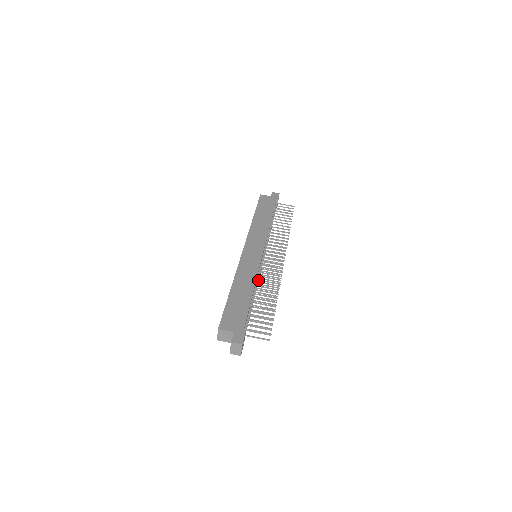
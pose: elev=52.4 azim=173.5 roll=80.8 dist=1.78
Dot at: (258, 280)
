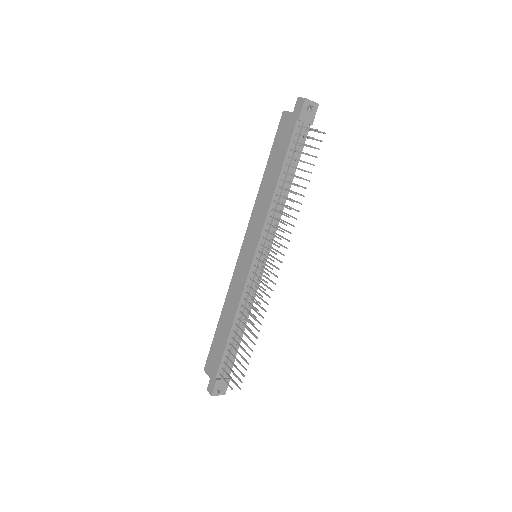
Dot at: (242, 306)
